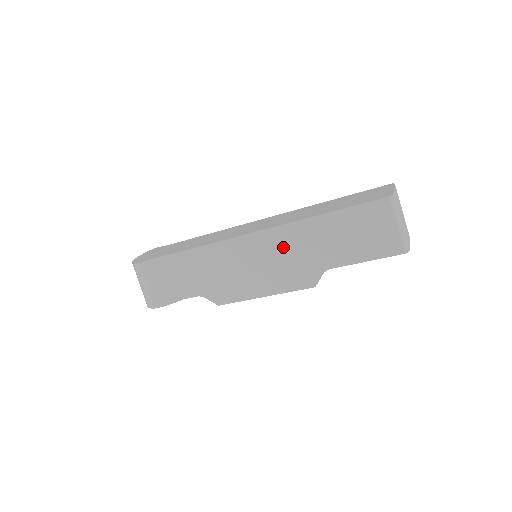
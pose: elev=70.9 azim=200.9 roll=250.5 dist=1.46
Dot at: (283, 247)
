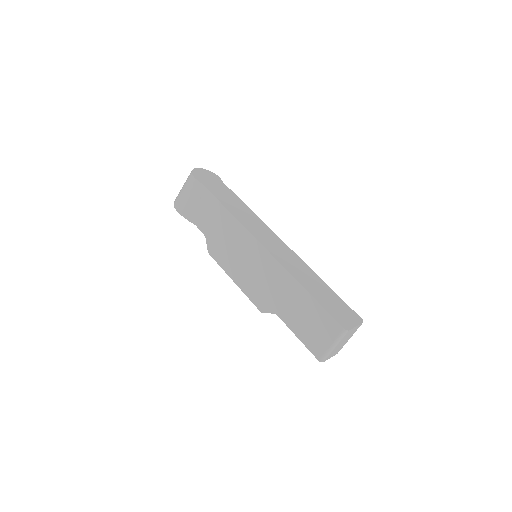
Dot at: (270, 275)
